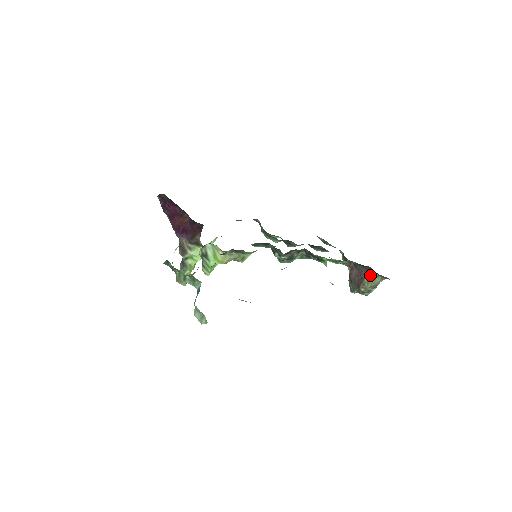
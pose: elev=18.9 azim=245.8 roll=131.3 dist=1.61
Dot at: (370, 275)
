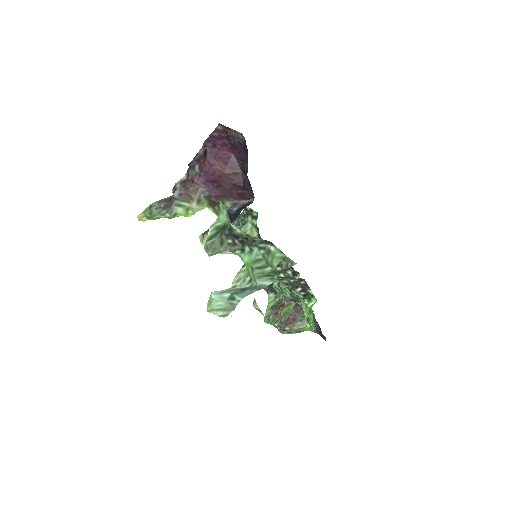
Dot at: occluded
